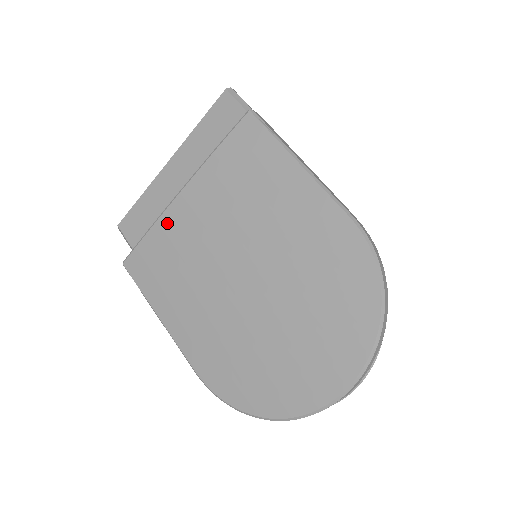
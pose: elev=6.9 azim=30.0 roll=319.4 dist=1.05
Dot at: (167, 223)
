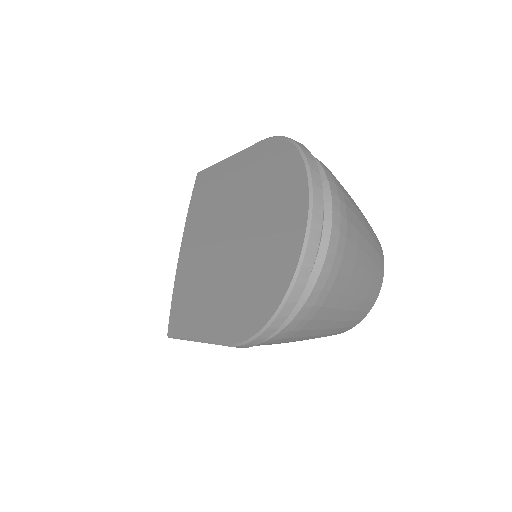
Dot at: (179, 274)
